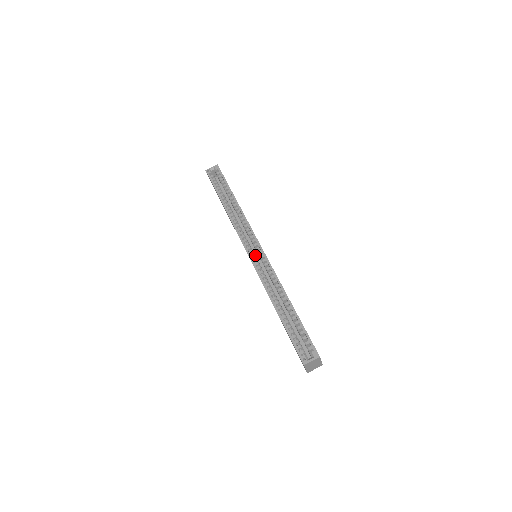
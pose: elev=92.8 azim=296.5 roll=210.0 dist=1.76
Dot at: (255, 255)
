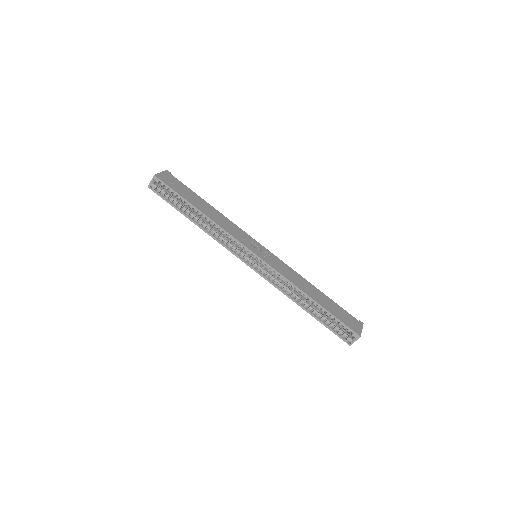
Dot at: occluded
